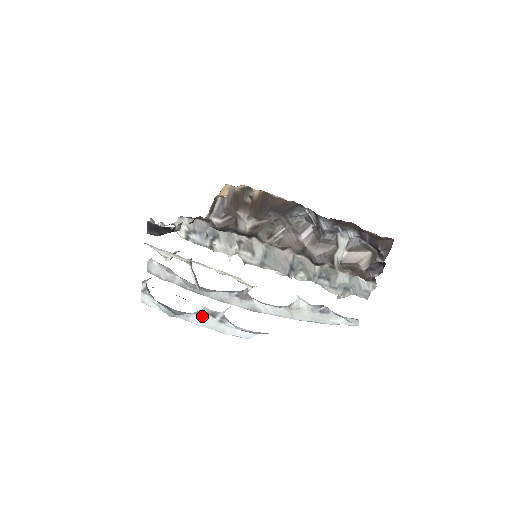
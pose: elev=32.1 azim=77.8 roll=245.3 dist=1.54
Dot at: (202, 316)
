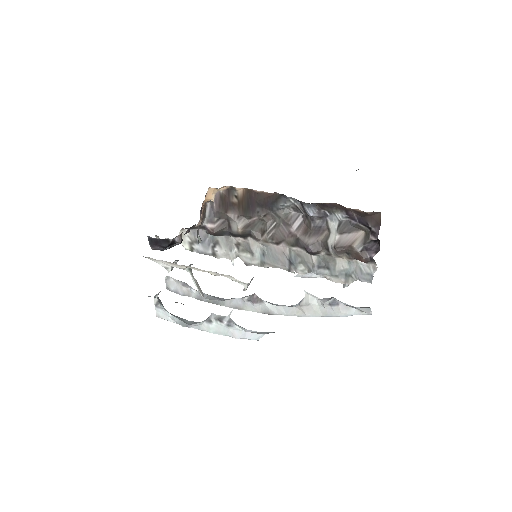
Dot at: (211, 322)
